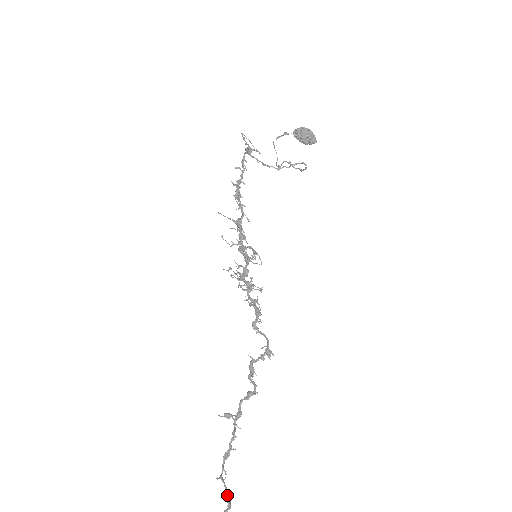
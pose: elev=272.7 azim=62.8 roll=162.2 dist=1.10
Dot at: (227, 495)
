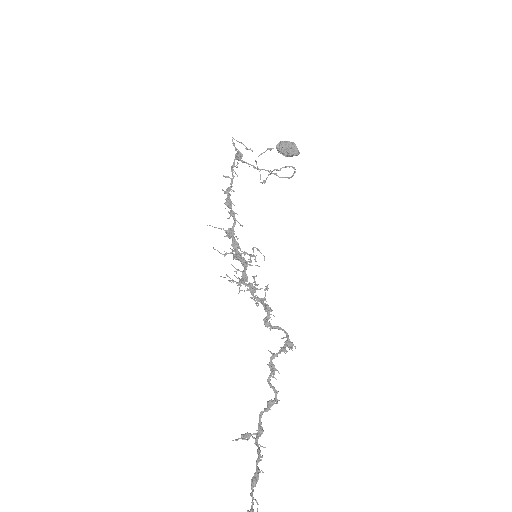
Dot at: out of frame
